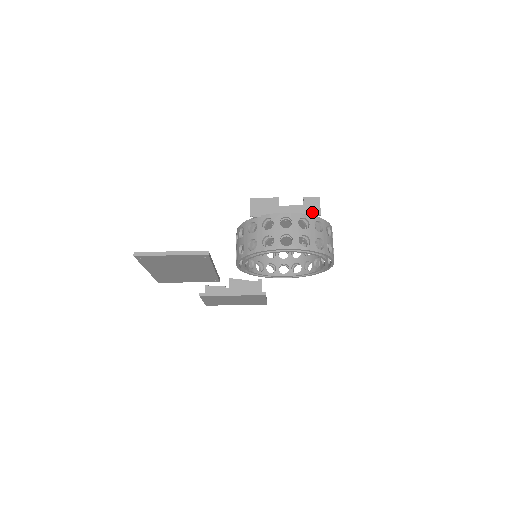
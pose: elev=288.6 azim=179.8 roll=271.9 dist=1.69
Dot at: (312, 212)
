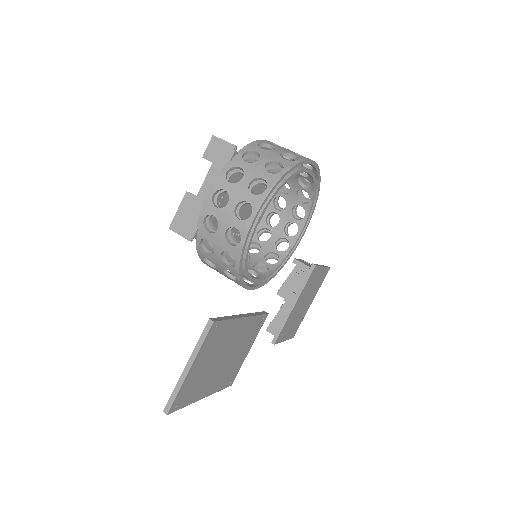
Dot at: (227, 156)
